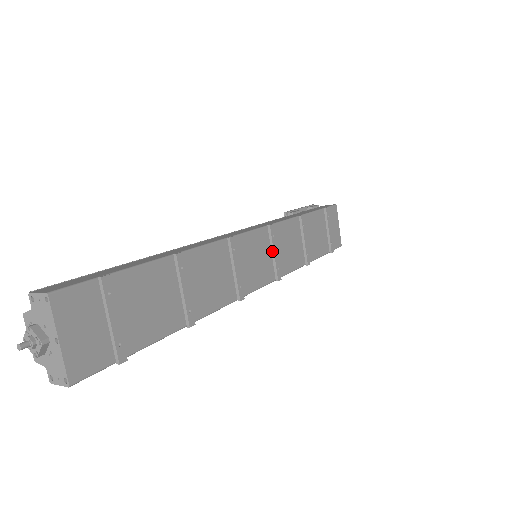
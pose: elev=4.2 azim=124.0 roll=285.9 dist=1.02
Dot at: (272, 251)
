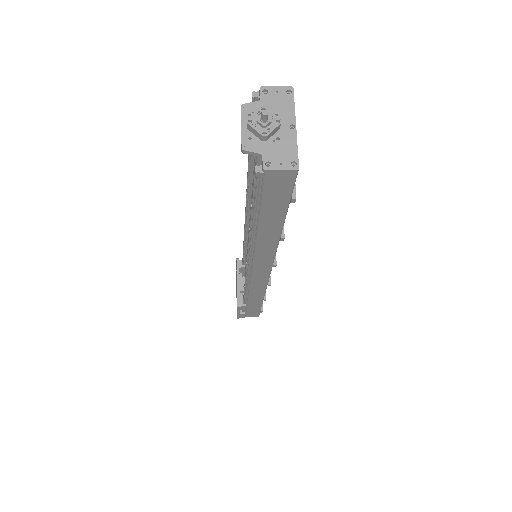
Dot at: occluded
